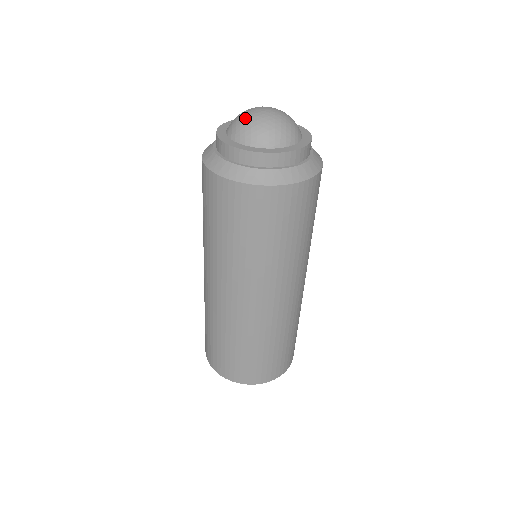
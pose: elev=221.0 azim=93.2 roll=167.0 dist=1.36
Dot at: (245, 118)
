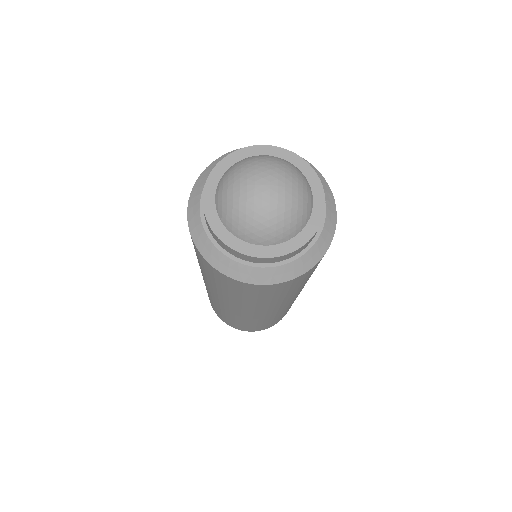
Dot at: (238, 202)
